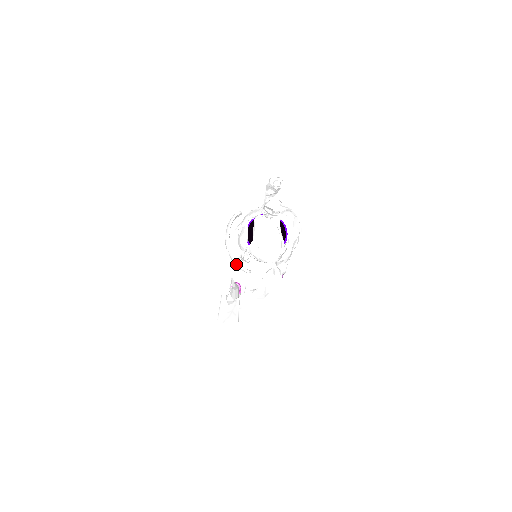
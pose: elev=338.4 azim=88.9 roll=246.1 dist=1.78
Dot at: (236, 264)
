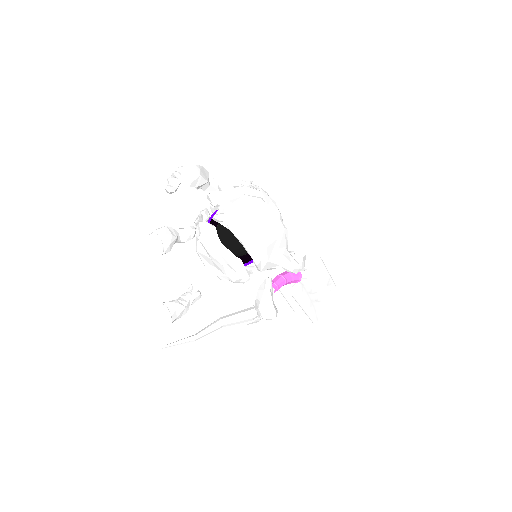
Dot at: occluded
